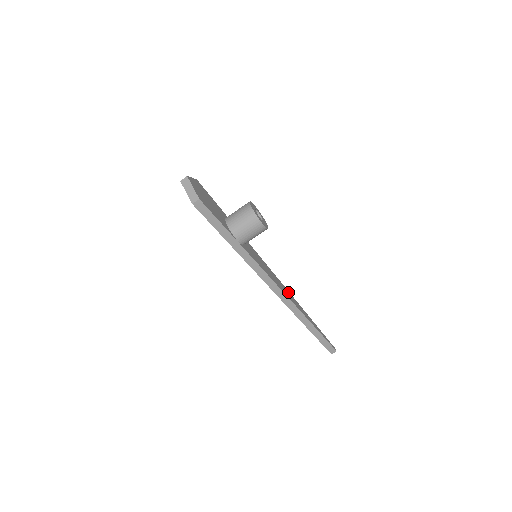
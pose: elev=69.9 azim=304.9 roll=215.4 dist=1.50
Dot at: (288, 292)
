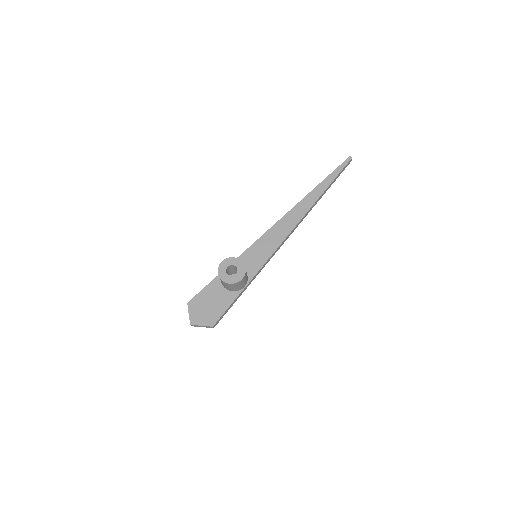
Dot at: (289, 215)
